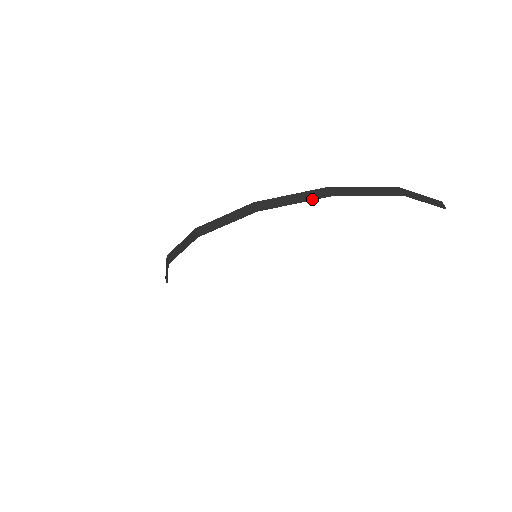
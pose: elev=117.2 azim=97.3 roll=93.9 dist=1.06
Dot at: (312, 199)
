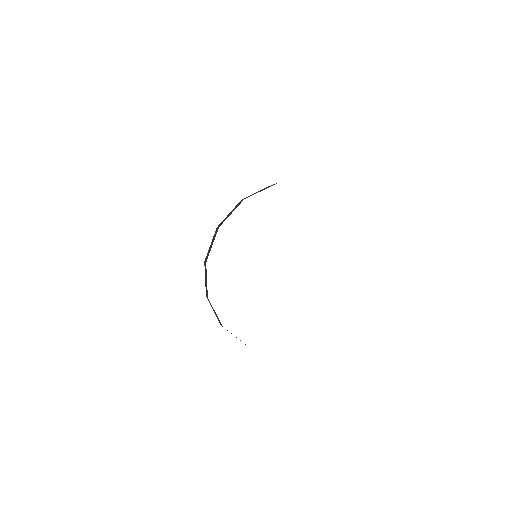
Dot at: occluded
